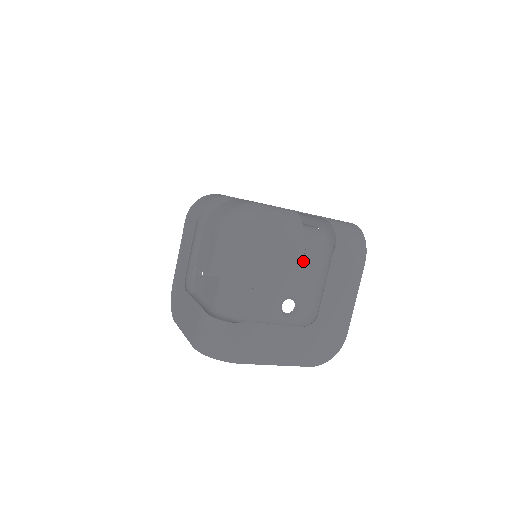
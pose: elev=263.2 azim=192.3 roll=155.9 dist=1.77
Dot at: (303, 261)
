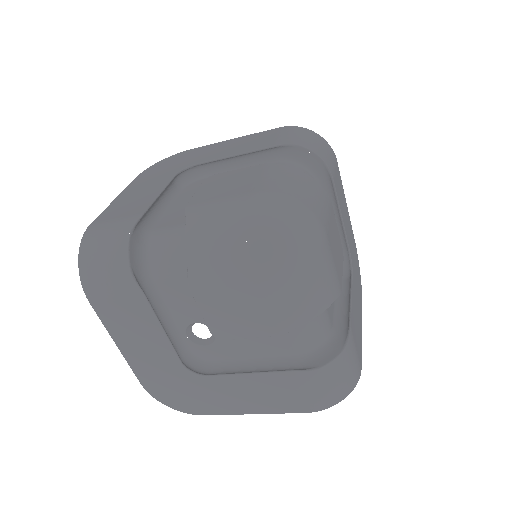
Dot at: (333, 214)
